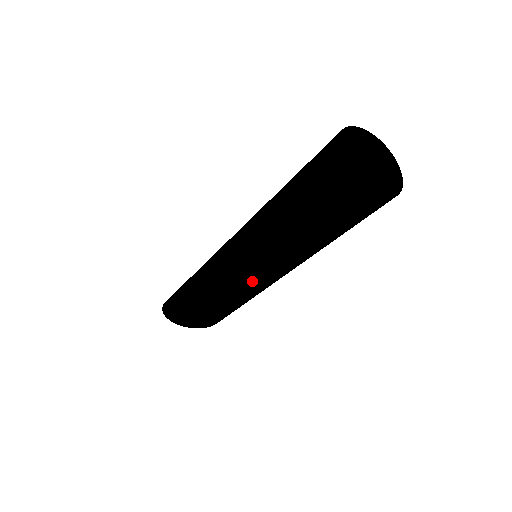
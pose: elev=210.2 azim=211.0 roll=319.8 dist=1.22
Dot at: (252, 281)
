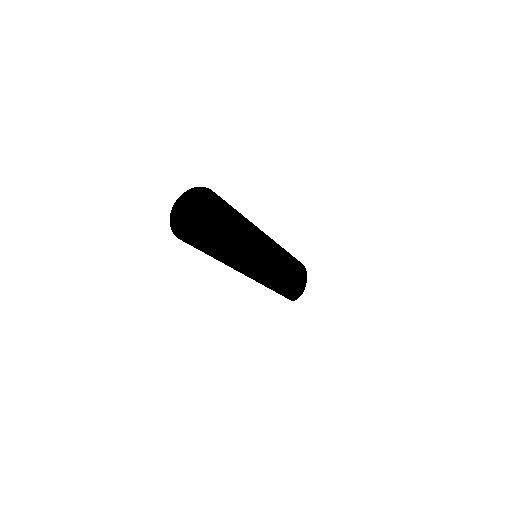
Dot at: (269, 270)
